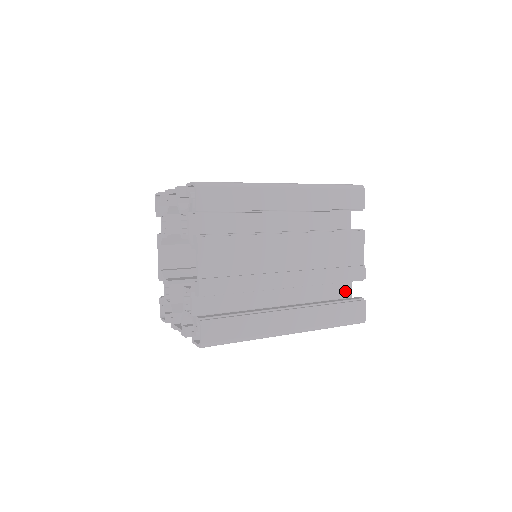
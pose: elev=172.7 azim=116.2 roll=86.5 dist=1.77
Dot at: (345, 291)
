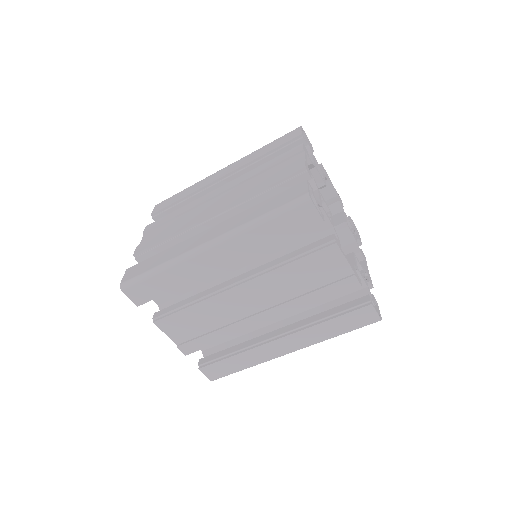
Dot at: occluded
